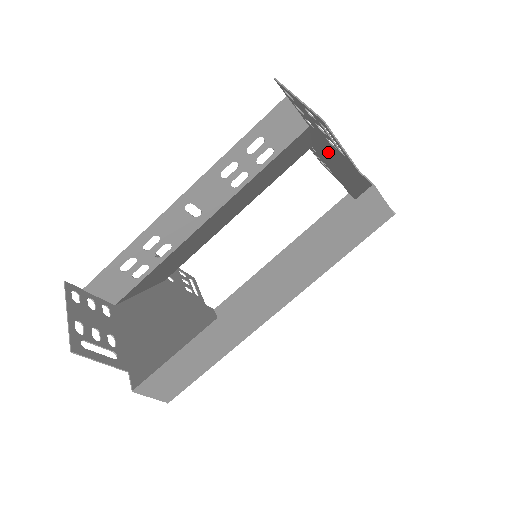
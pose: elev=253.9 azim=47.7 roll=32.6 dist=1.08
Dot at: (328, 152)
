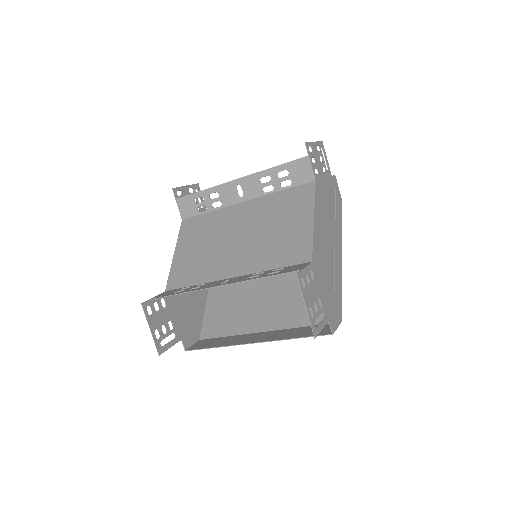
Dot at: (320, 254)
